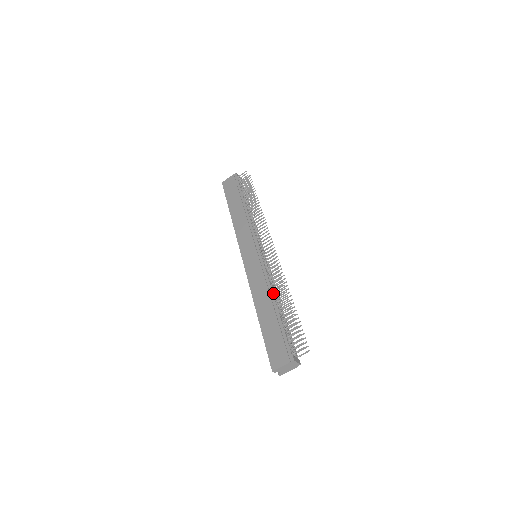
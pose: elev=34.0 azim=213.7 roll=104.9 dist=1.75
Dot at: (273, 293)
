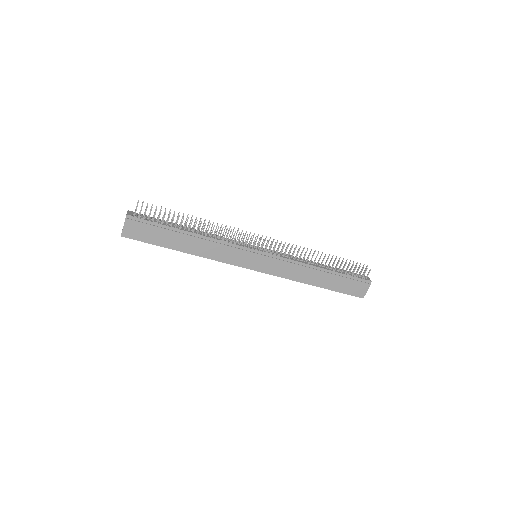
Dot at: (311, 265)
